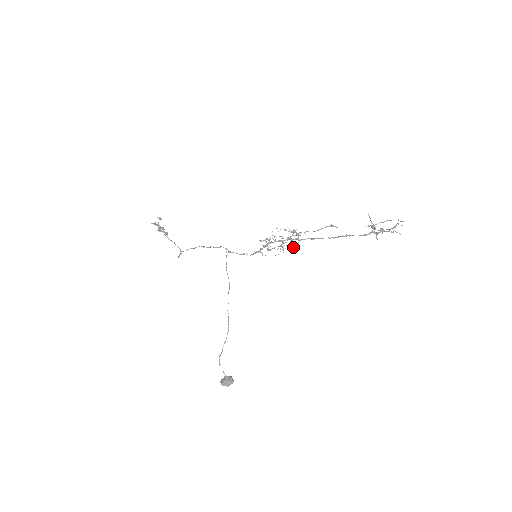
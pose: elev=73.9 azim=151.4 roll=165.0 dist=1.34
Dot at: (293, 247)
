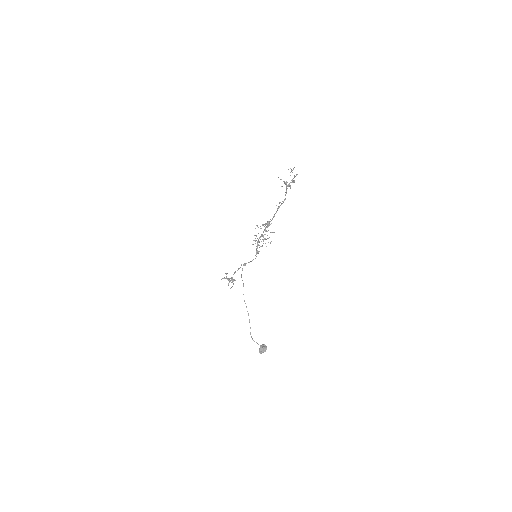
Dot at: occluded
